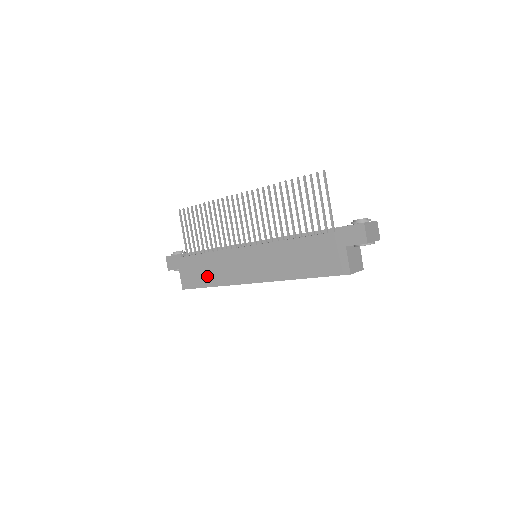
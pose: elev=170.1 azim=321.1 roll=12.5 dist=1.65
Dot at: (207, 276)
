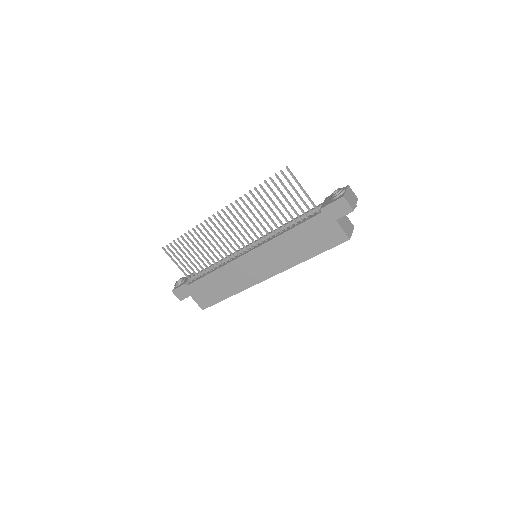
Dot at: (220, 291)
